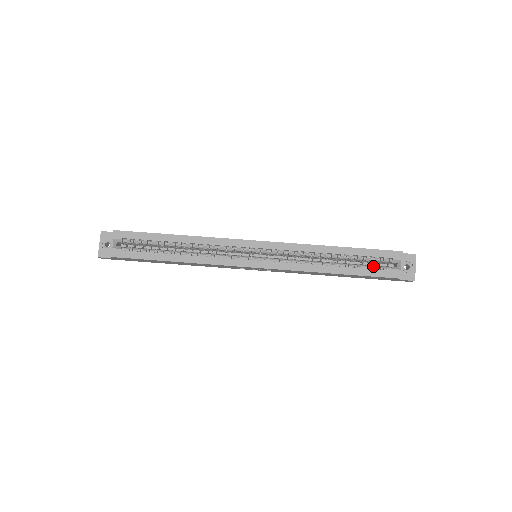
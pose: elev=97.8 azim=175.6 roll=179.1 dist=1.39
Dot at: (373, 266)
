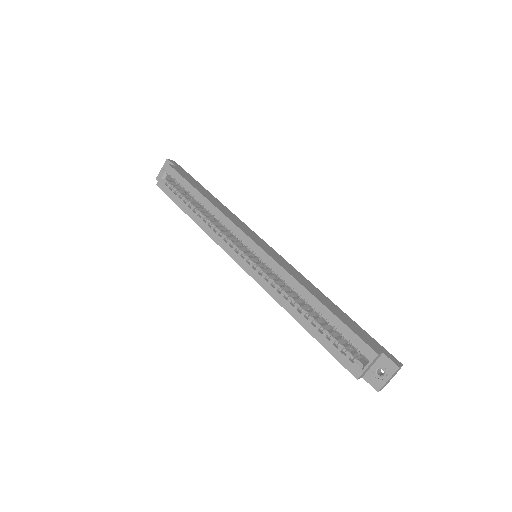
Dot at: (340, 344)
